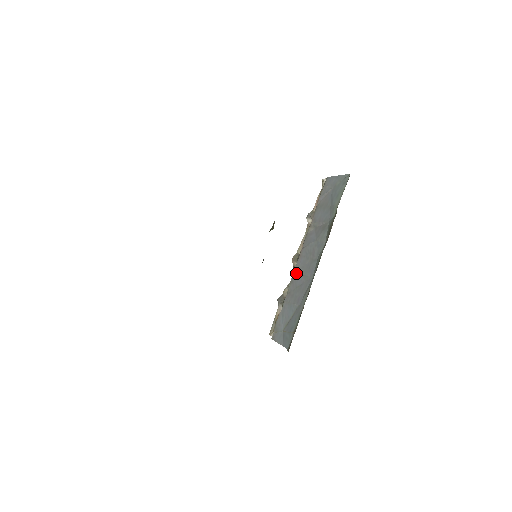
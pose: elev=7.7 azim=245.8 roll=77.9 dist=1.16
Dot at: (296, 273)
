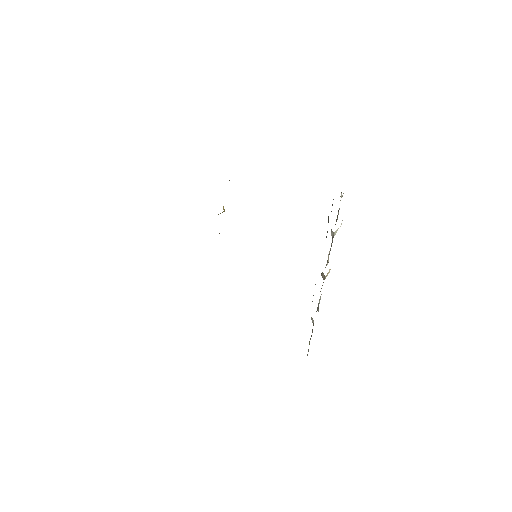
Dot at: occluded
